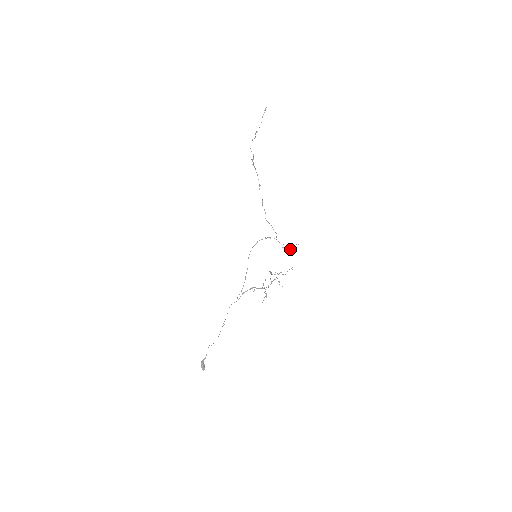
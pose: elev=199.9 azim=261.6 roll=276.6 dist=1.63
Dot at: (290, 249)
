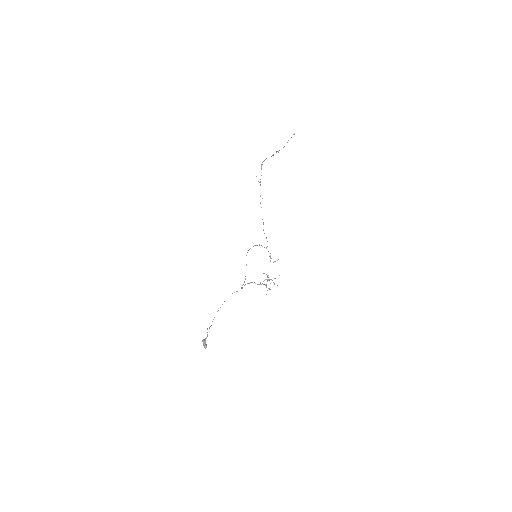
Dot at: (274, 261)
